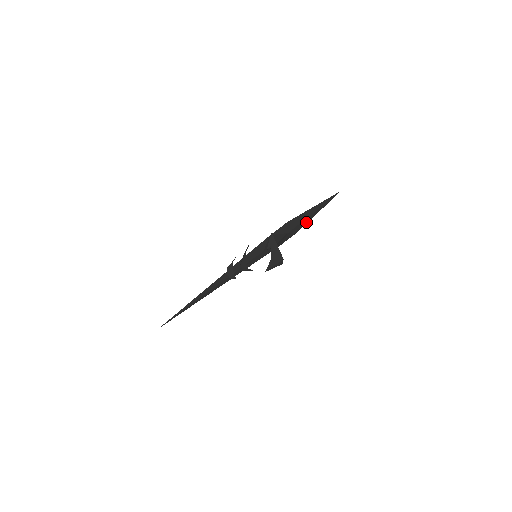
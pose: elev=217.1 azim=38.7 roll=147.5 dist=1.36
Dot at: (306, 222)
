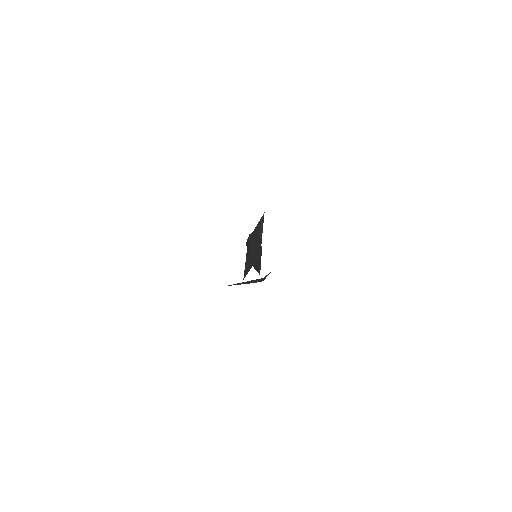
Dot at: (256, 246)
